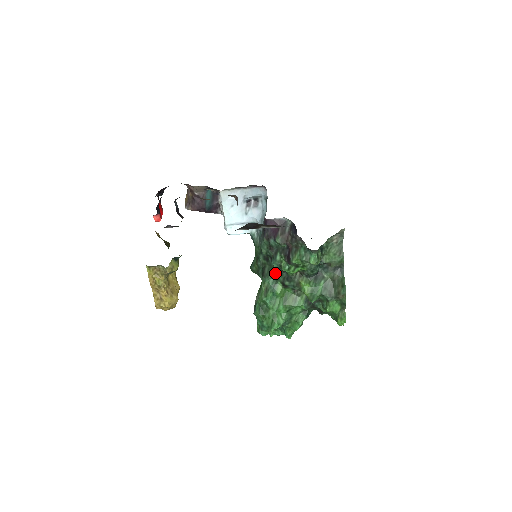
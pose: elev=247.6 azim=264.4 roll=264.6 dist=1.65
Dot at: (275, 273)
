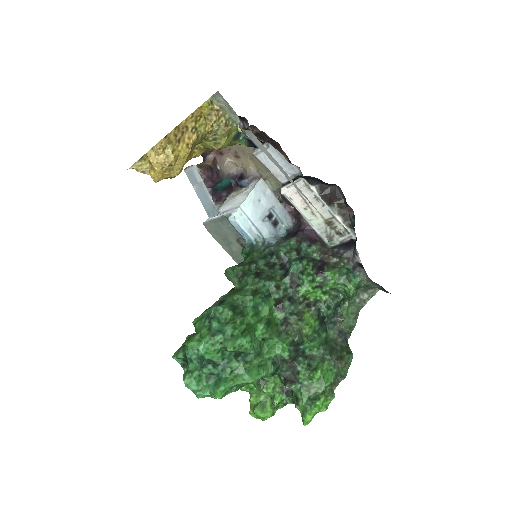
Dot at: (279, 282)
